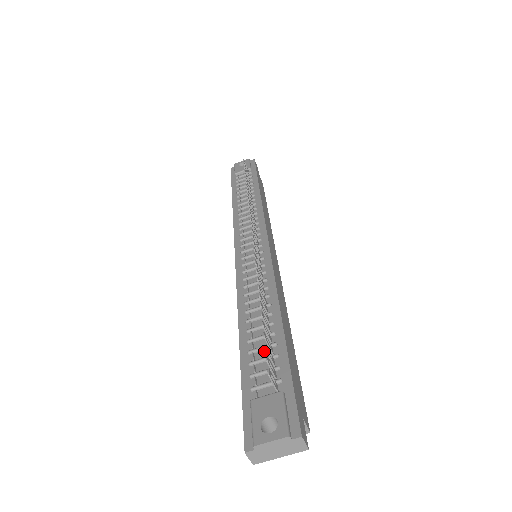
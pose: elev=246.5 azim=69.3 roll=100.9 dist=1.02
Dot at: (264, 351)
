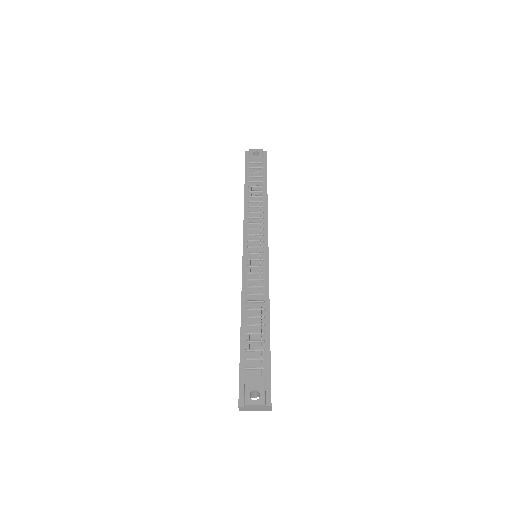
Dot at: (256, 344)
